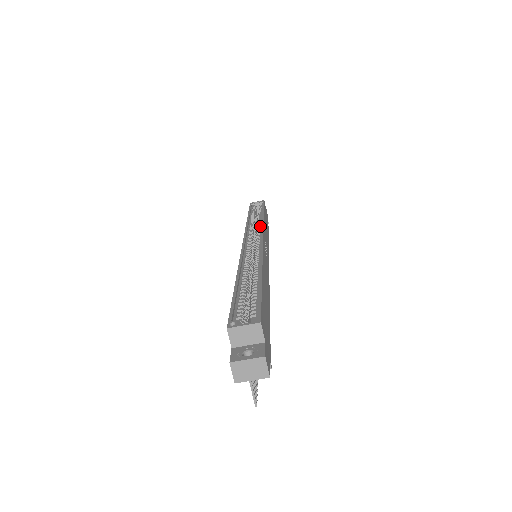
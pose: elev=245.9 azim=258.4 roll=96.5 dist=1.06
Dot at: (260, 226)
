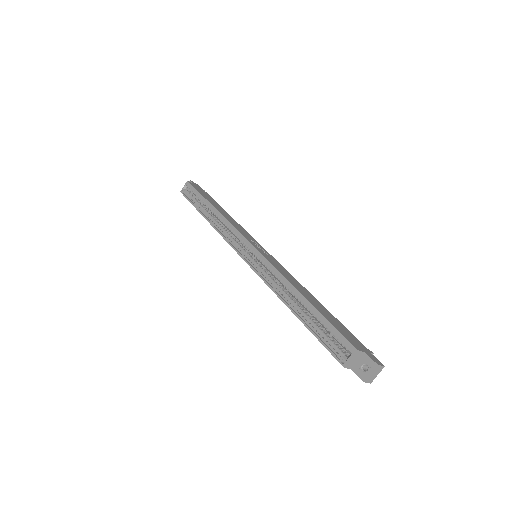
Dot at: (230, 227)
